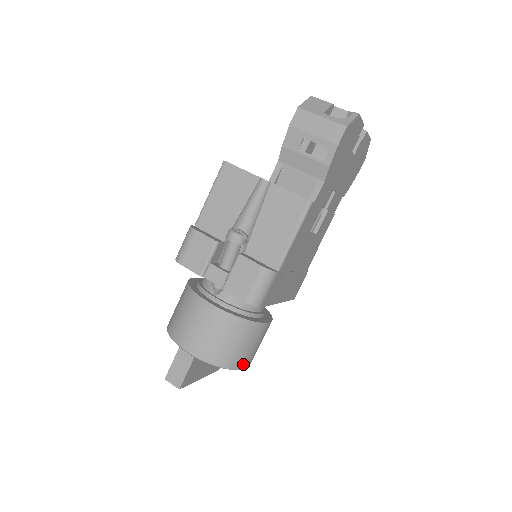
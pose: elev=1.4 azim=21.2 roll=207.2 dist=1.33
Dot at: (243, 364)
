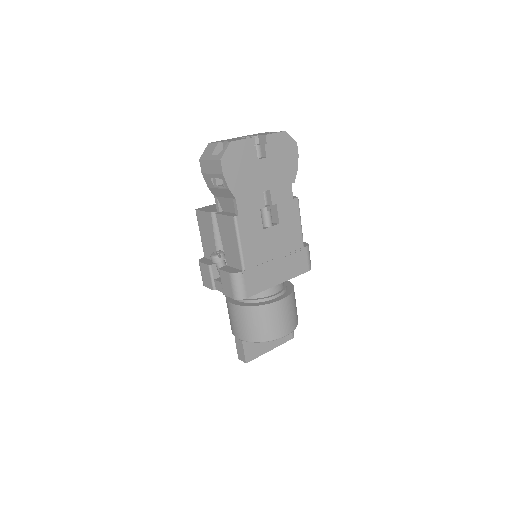
Dot at: (278, 335)
